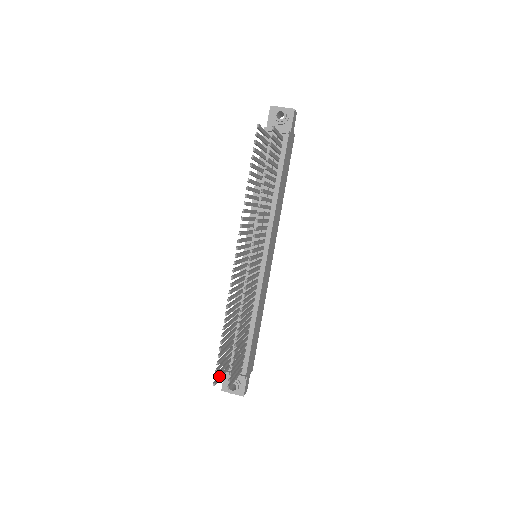
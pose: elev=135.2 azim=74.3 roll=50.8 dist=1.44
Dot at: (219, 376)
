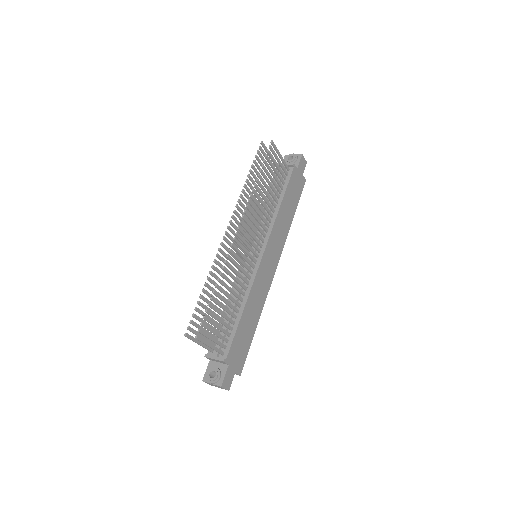
Dot at: occluded
